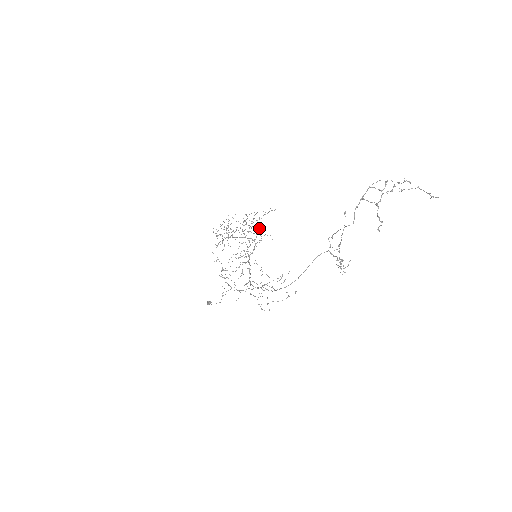
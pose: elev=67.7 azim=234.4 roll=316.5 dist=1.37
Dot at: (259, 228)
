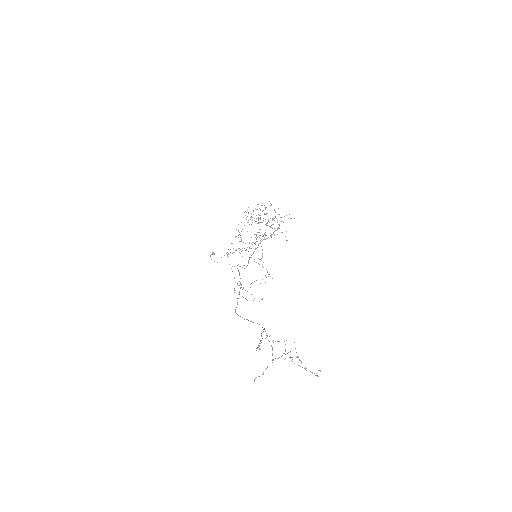
Dot at: occluded
